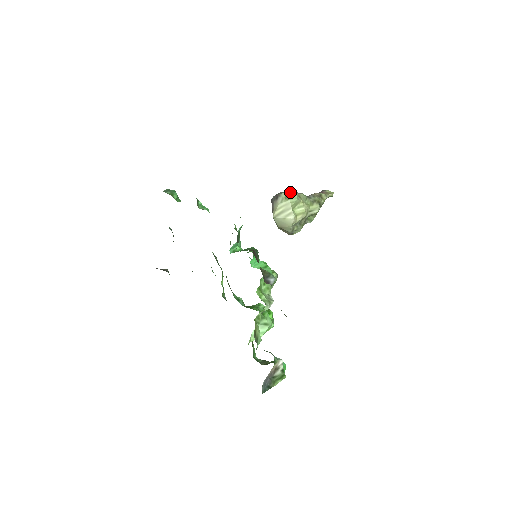
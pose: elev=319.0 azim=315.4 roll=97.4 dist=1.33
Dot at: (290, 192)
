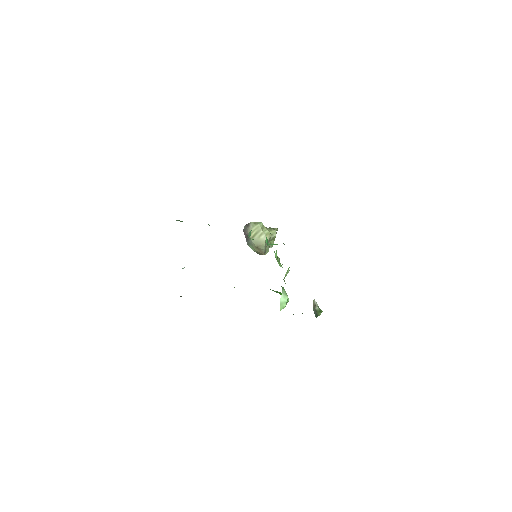
Dot at: occluded
